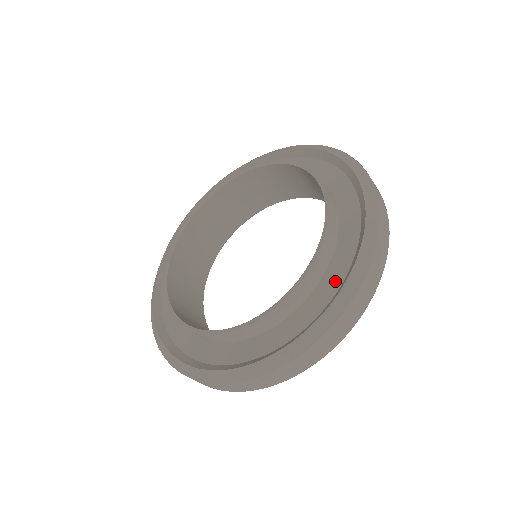
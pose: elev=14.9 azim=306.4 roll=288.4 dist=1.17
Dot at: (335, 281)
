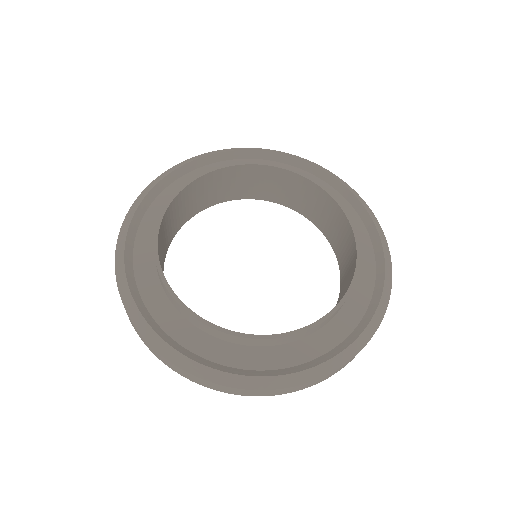
Dot at: (364, 297)
